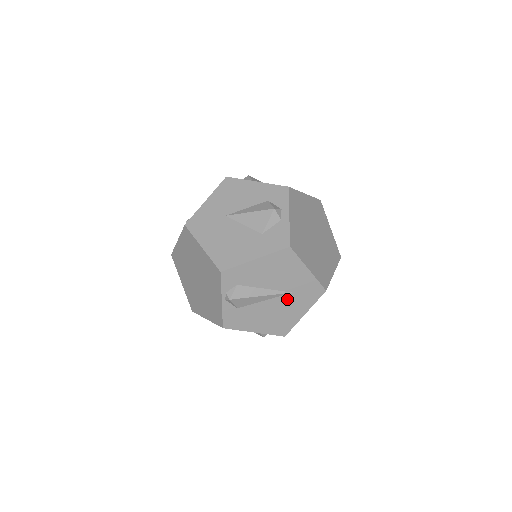
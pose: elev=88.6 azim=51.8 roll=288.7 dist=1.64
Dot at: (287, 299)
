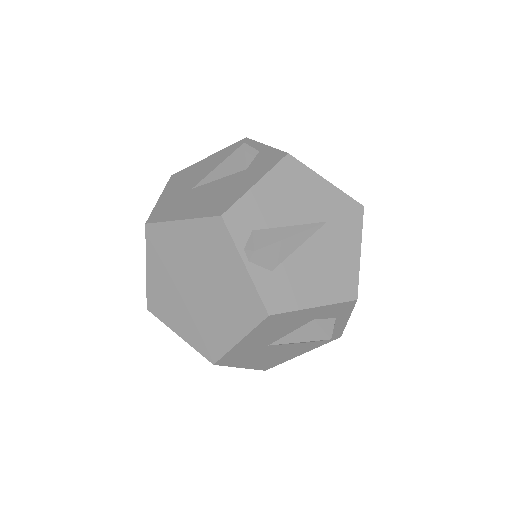
Dot at: (326, 234)
